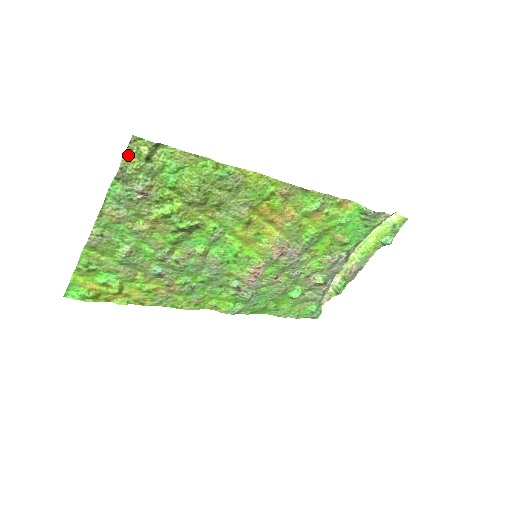
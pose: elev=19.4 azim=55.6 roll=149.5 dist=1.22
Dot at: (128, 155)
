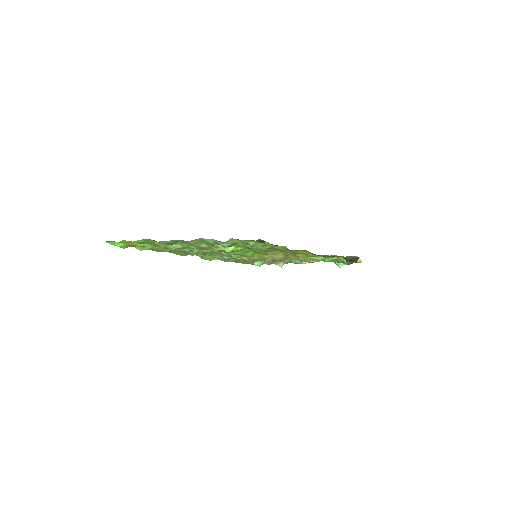
Dot at: (238, 239)
